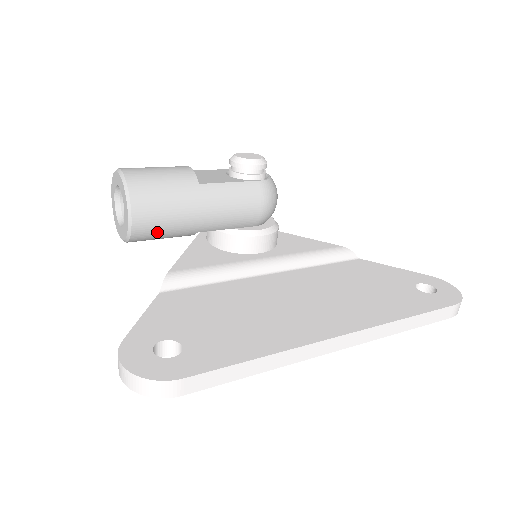
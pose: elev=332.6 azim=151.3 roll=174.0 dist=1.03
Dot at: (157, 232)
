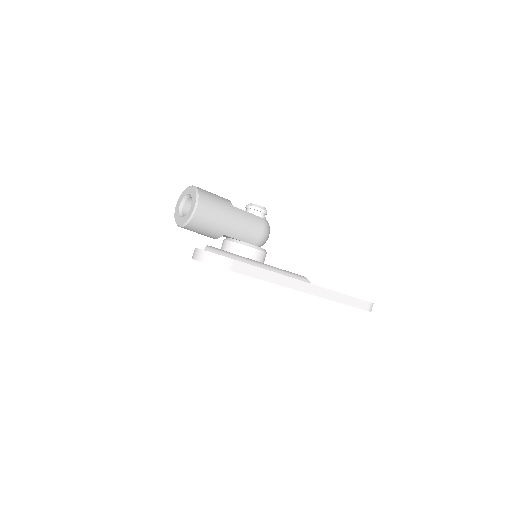
Dot at: (205, 223)
